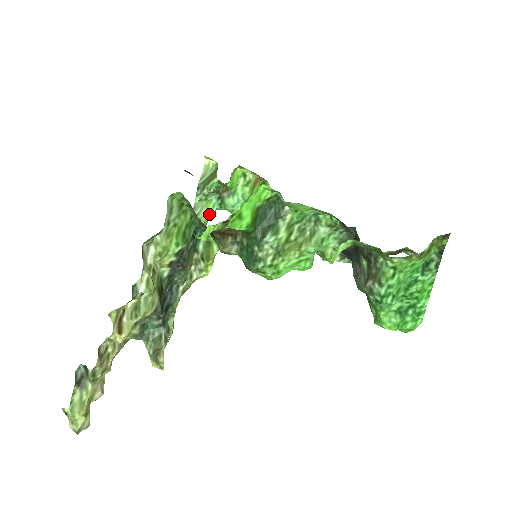
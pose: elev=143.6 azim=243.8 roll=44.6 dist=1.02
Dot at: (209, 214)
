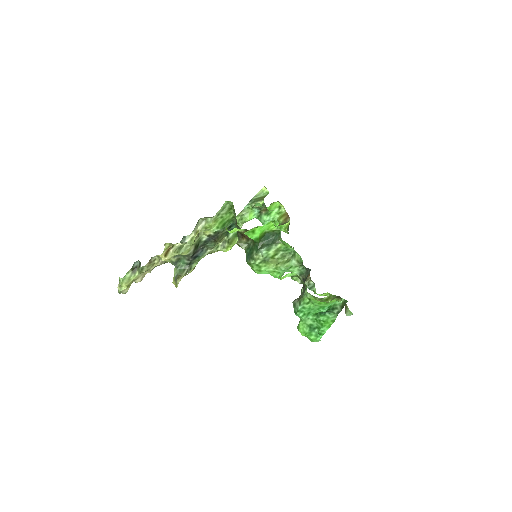
Dot at: (249, 218)
